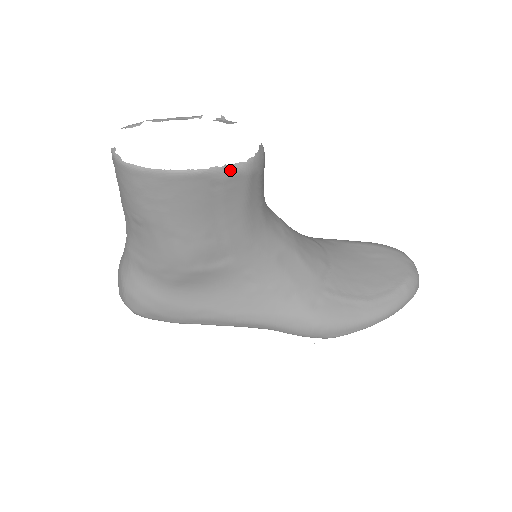
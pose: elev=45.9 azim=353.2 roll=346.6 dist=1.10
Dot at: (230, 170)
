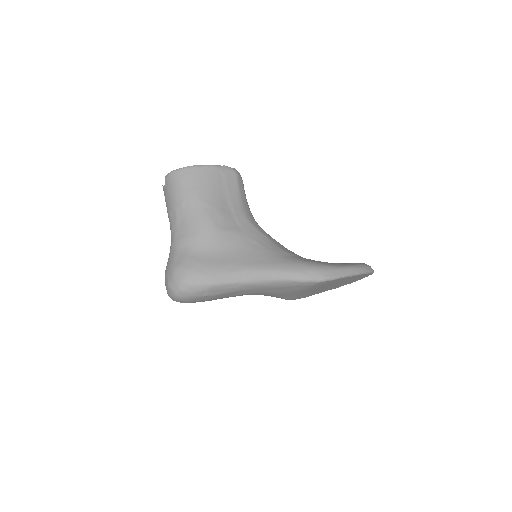
Dot at: (227, 168)
